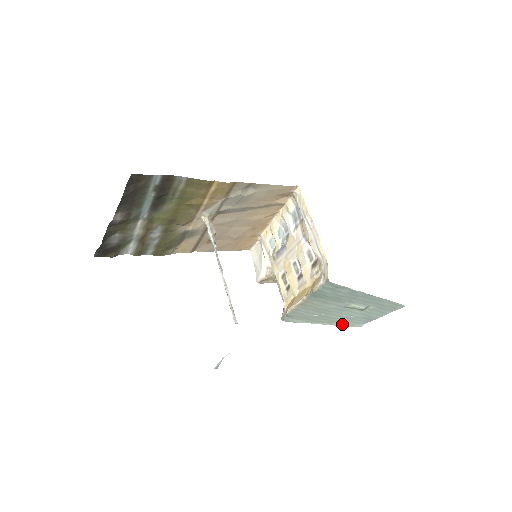
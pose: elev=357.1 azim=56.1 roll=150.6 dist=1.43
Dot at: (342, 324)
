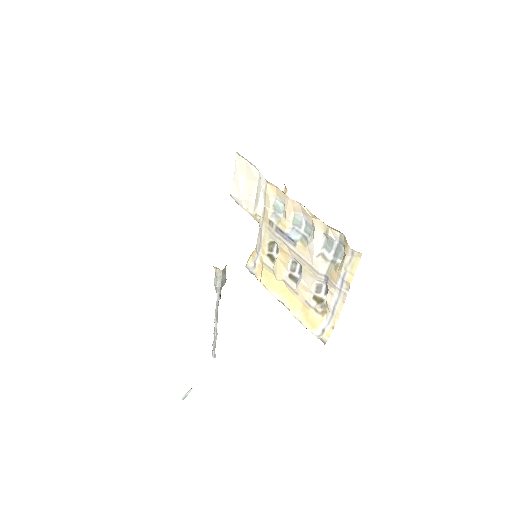
Dot at: occluded
